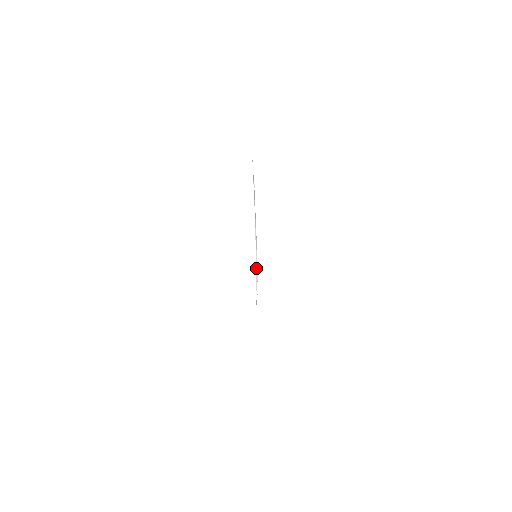
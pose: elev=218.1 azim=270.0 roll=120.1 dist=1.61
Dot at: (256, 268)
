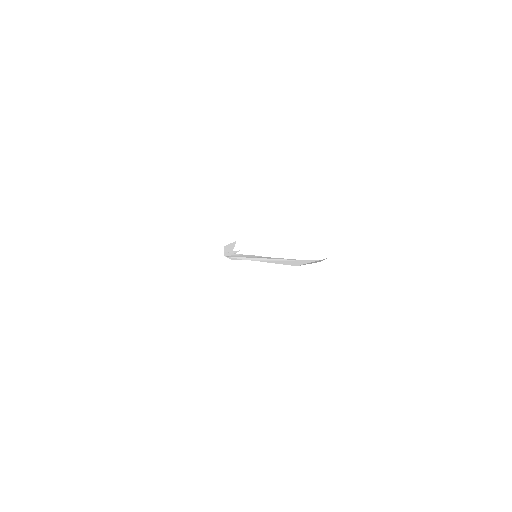
Dot at: (247, 258)
